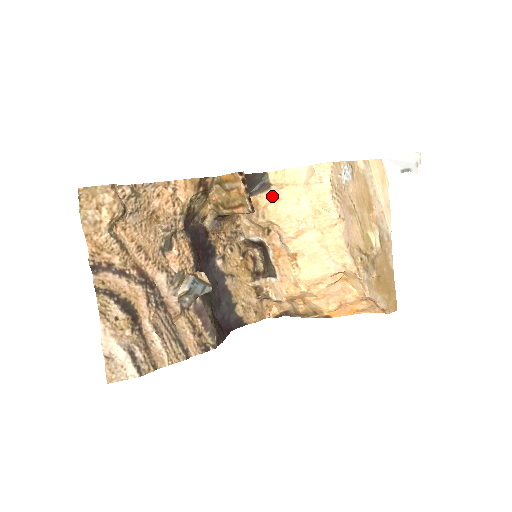
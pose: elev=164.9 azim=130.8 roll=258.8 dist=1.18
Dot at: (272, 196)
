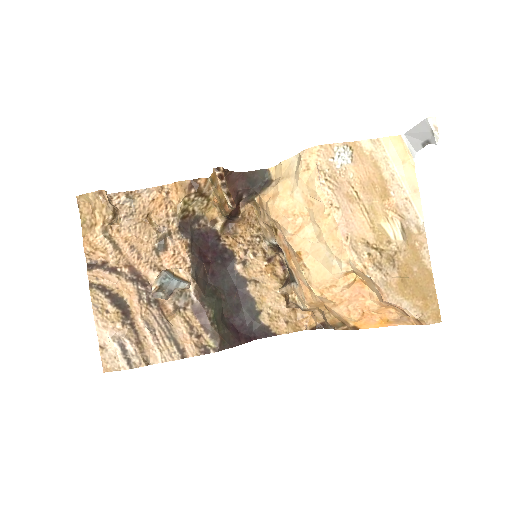
Dot at: (271, 192)
